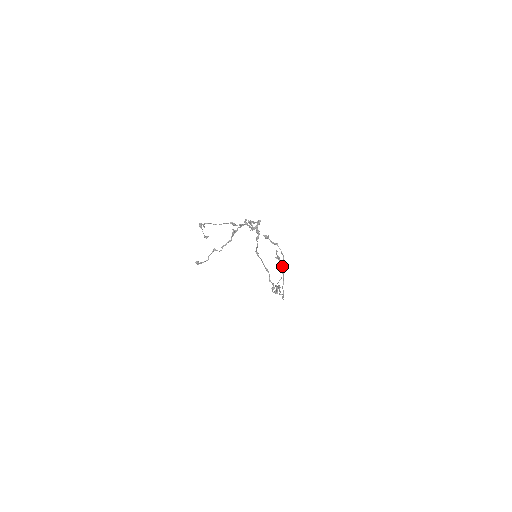
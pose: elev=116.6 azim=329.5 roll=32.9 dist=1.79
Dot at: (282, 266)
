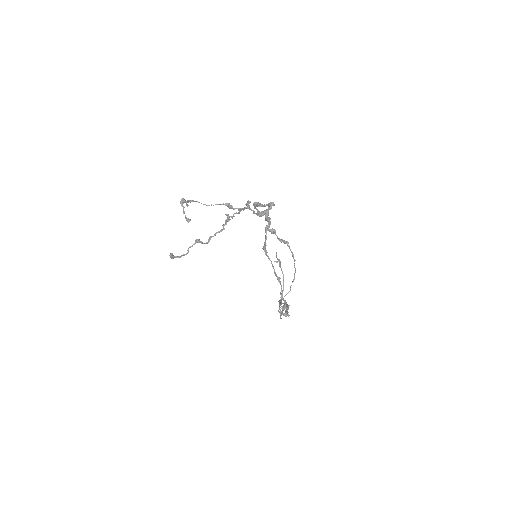
Dot at: occluded
